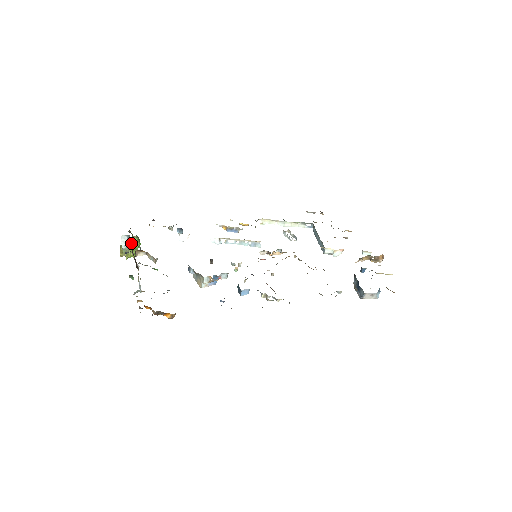
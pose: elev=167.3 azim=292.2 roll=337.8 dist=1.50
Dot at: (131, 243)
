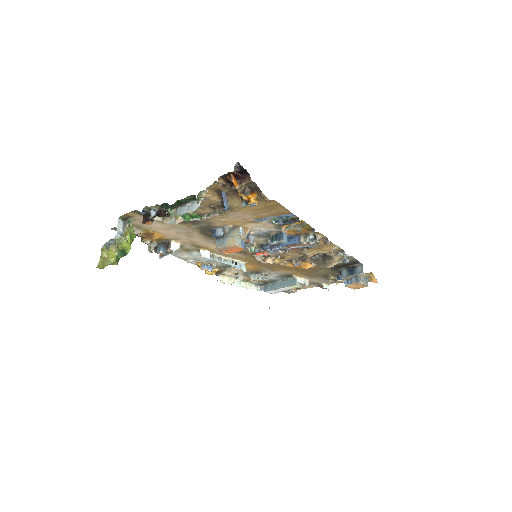
Dot at: (128, 230)
